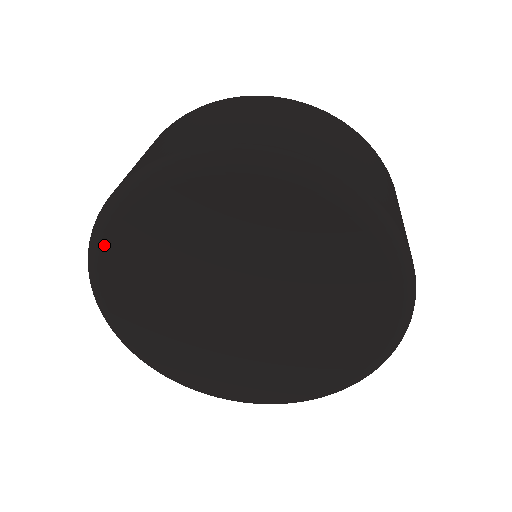
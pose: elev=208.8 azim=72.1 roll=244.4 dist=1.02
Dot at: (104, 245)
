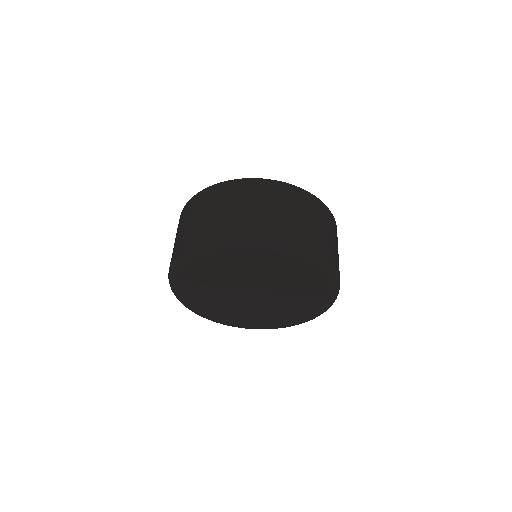
Dot at: (189, 264)
